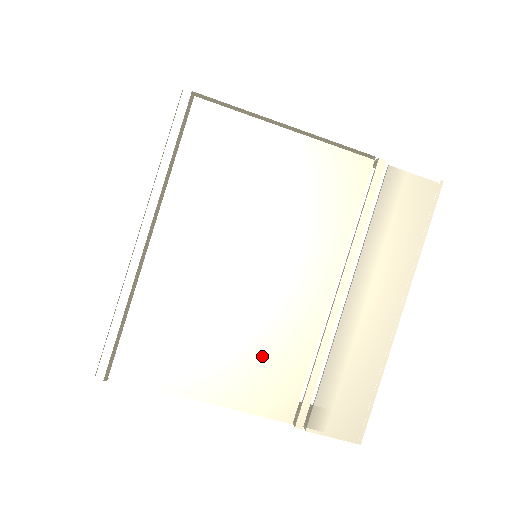
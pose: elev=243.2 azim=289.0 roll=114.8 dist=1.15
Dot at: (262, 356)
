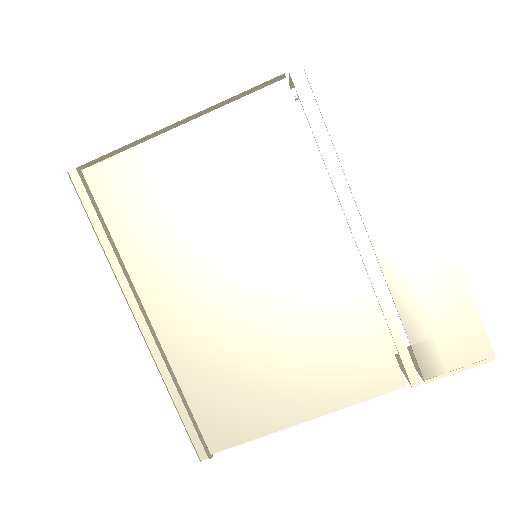
Dot at: (327, 346)
